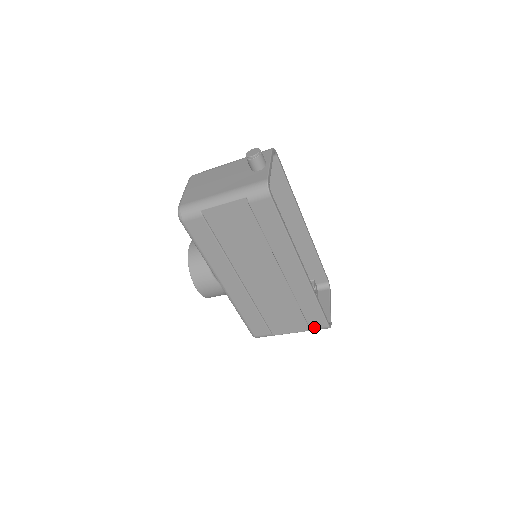
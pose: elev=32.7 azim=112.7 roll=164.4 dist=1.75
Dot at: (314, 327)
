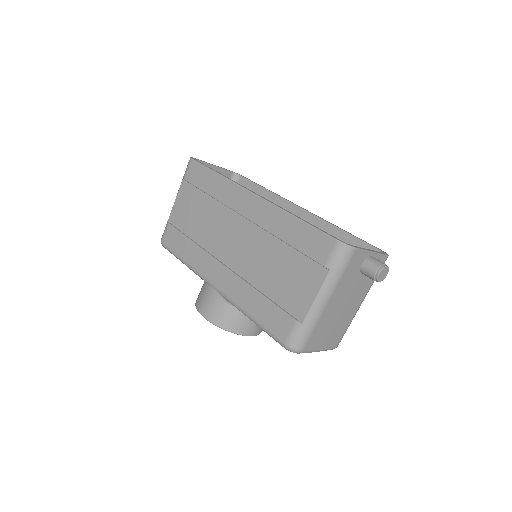
Dot at: (325, 259)
